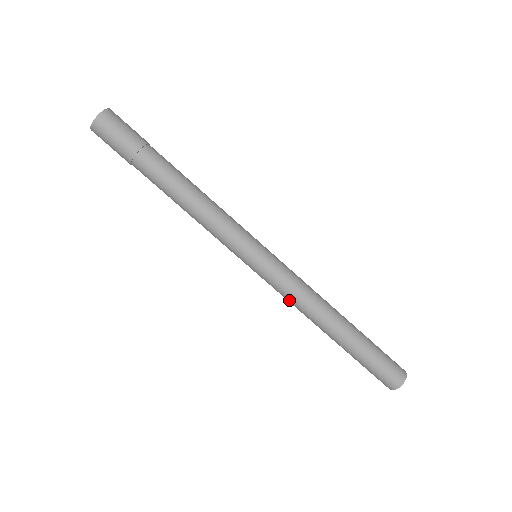
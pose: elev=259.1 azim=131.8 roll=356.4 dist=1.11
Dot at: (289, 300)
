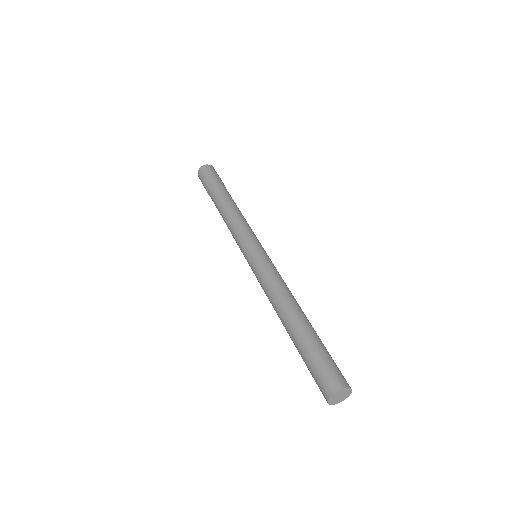
Dot at: (266, 284)
